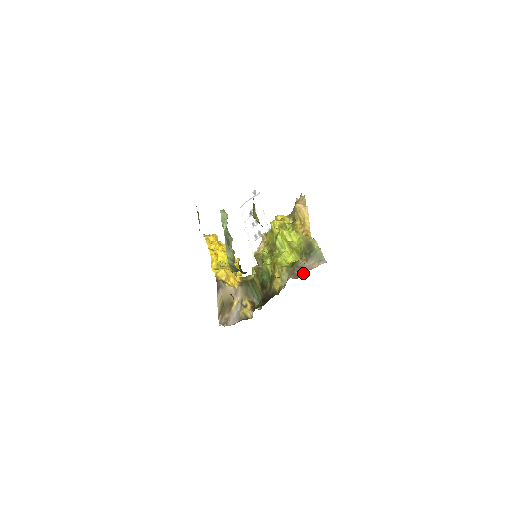
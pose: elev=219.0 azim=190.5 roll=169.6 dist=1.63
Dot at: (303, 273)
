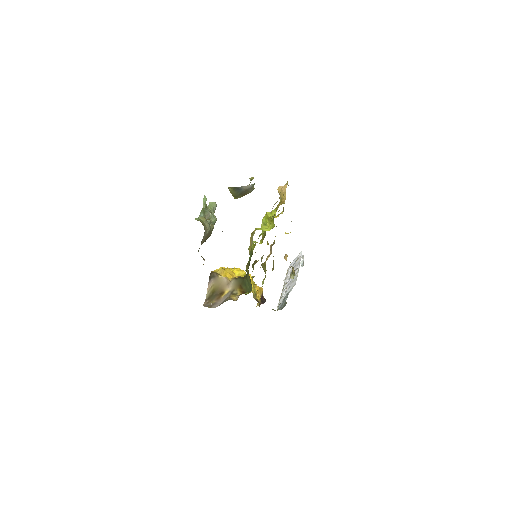
Dot at: occluded
